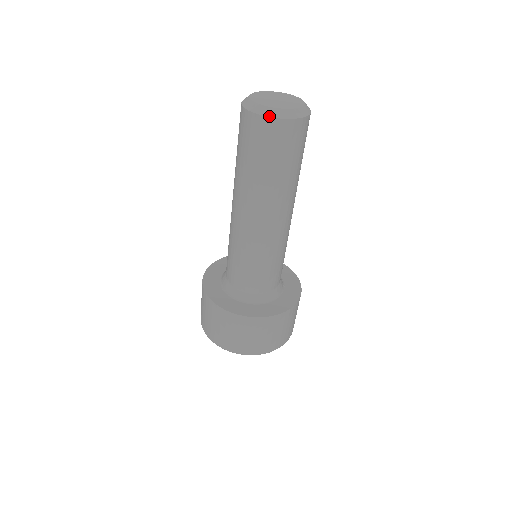
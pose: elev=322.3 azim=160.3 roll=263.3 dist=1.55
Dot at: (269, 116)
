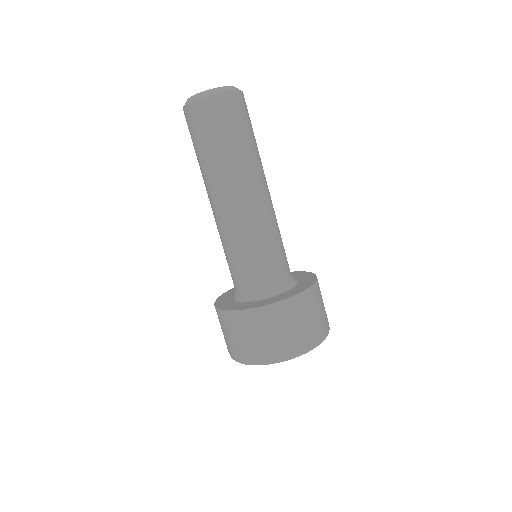
Dot at: (203, 97)
